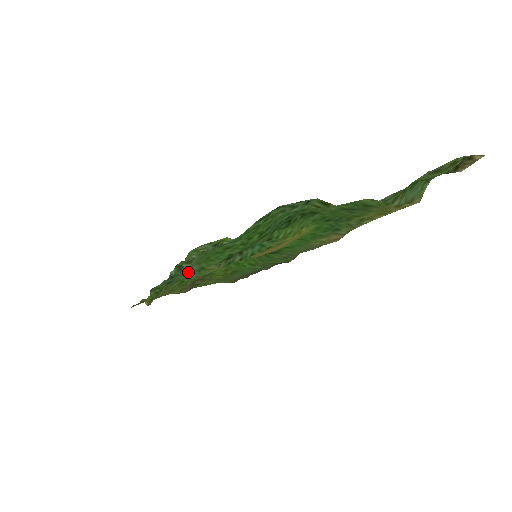
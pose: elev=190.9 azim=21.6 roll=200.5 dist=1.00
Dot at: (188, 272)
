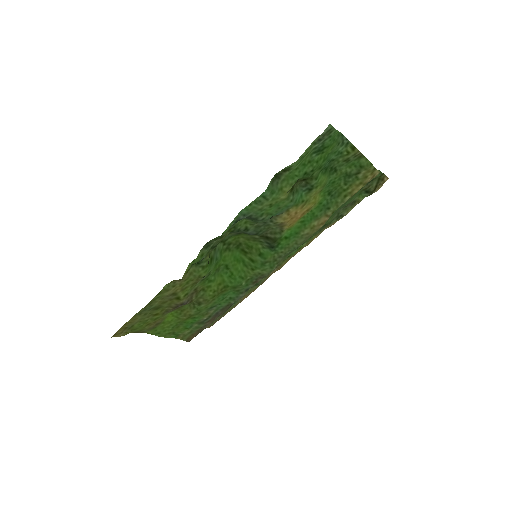
Dot at: (274, 188)
